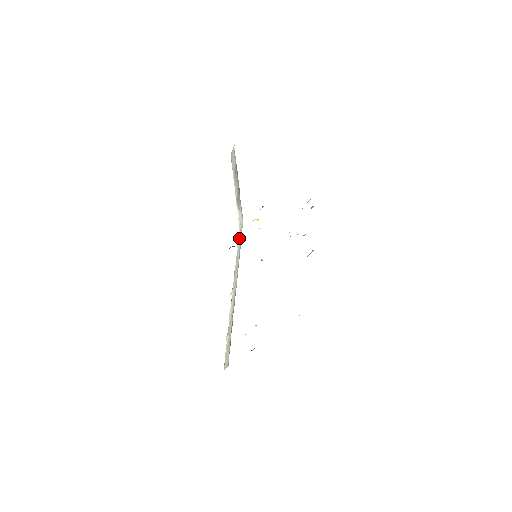
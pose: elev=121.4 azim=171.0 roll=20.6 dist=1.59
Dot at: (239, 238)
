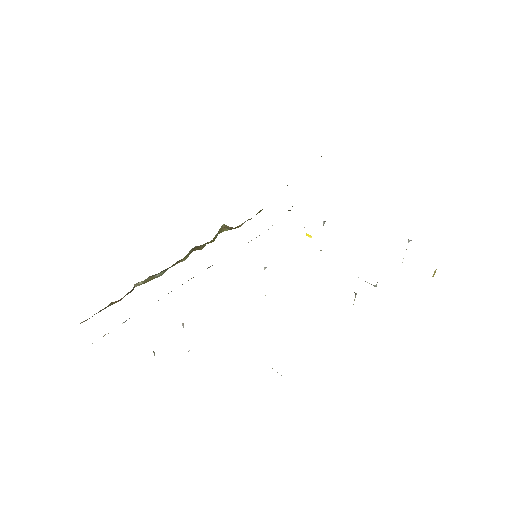
Dot at: occluded
